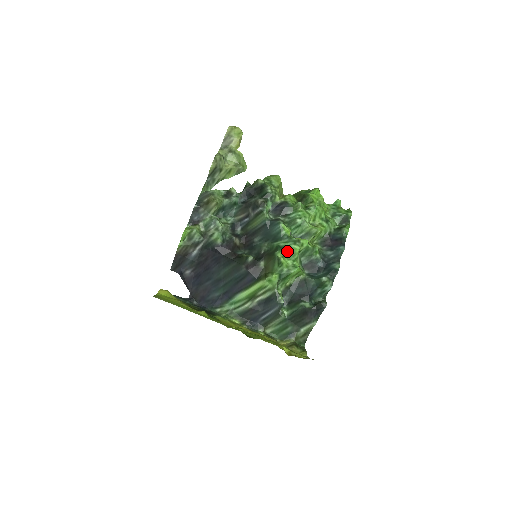
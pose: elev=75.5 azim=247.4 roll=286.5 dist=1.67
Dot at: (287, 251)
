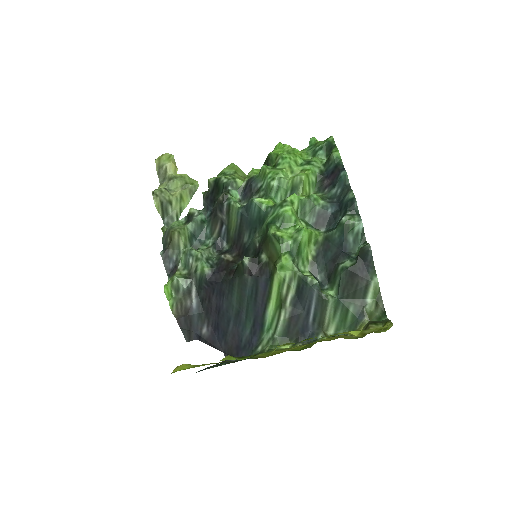
Dot at: (279, 221)
